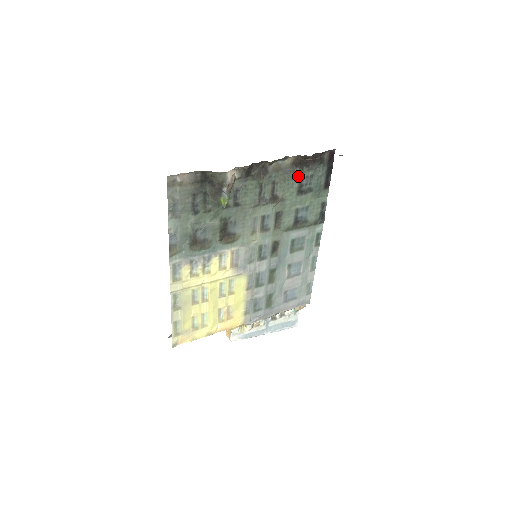
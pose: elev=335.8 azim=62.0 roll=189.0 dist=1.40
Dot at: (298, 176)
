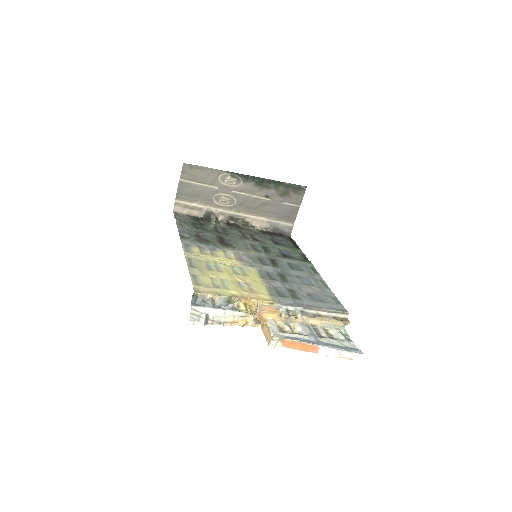
Dot at: (269, 237)
